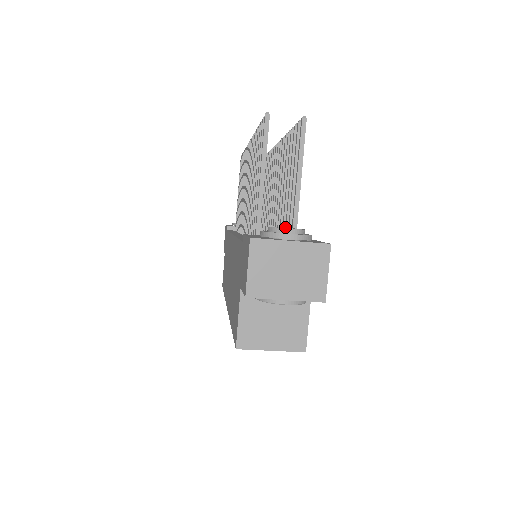
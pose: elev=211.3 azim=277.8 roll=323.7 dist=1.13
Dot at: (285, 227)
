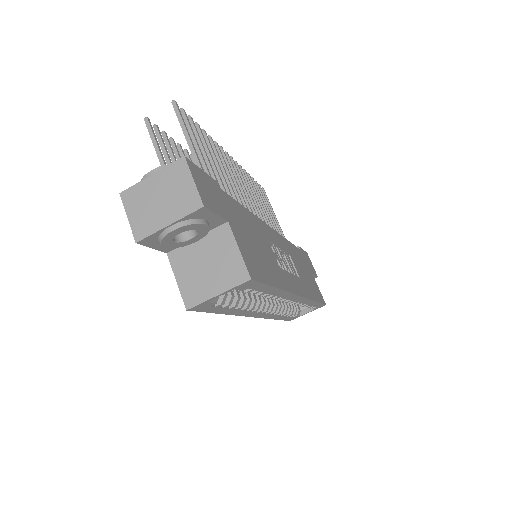
Dot at: occluded
